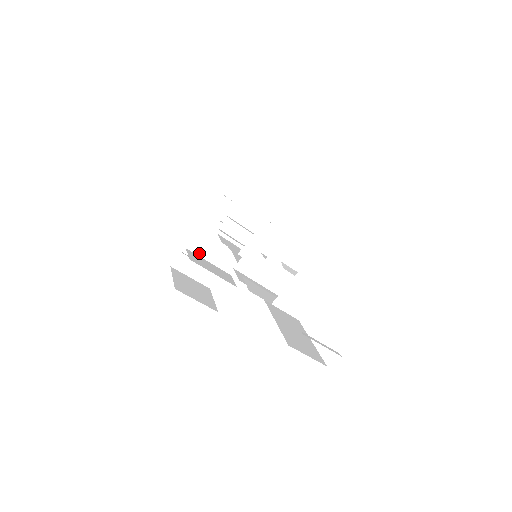
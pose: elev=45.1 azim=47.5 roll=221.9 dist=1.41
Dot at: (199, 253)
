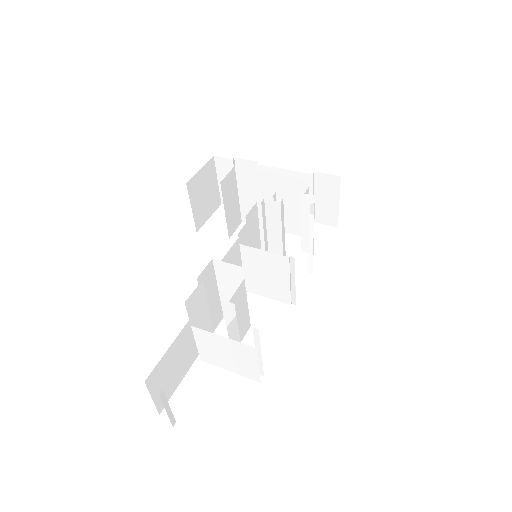
Dot at: (240, 181)
